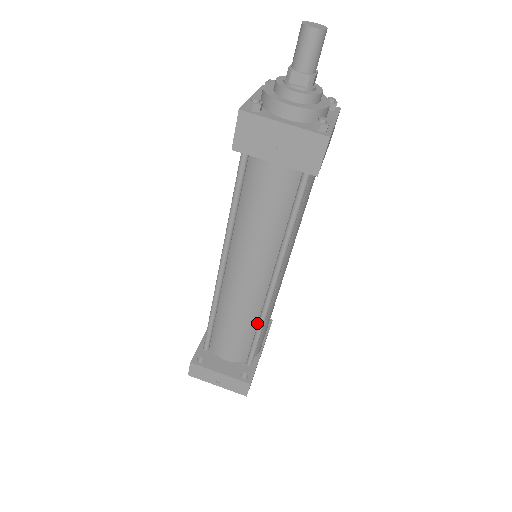
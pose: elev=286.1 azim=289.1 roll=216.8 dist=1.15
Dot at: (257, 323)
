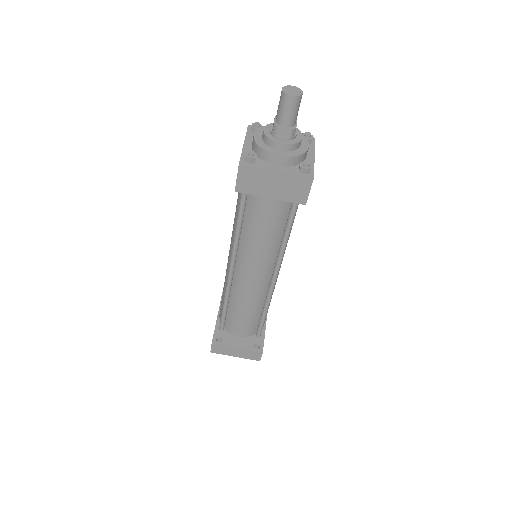
Dot at: (263, 306)
